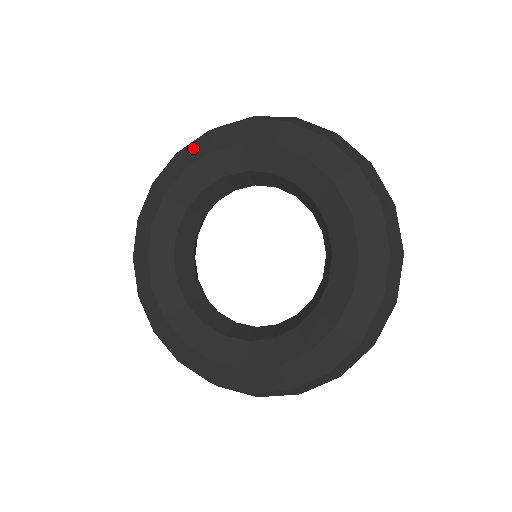
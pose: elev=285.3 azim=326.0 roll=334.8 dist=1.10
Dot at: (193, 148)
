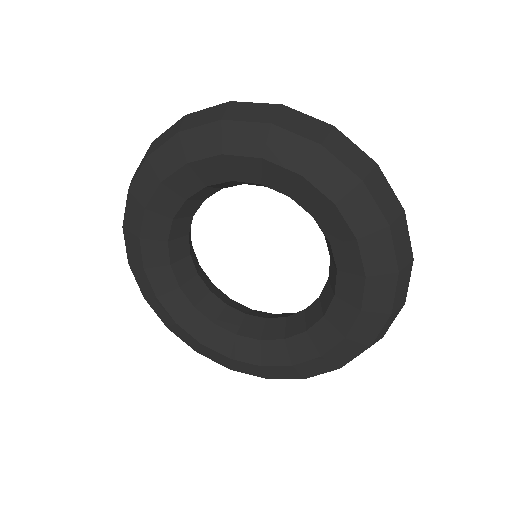
Dot at: (334, 171)
